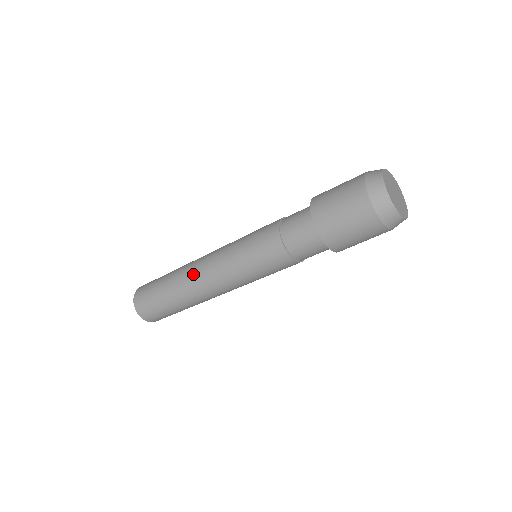
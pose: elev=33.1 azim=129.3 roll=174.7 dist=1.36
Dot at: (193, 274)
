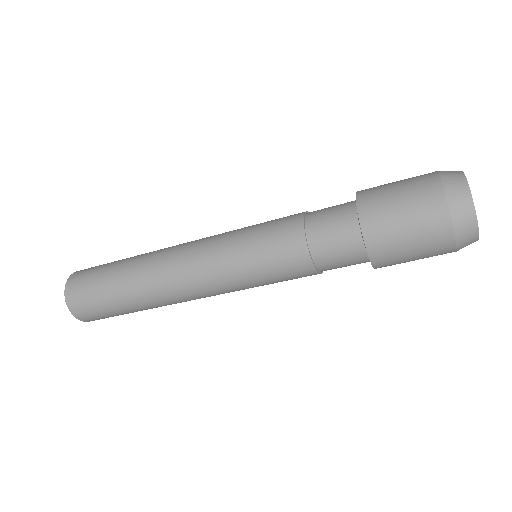
Dot at: (166, 279)
